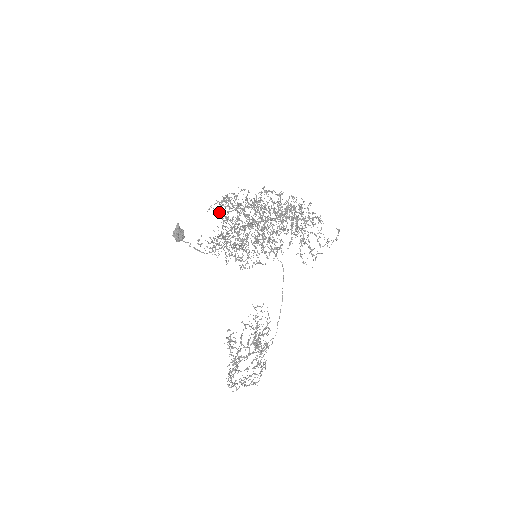
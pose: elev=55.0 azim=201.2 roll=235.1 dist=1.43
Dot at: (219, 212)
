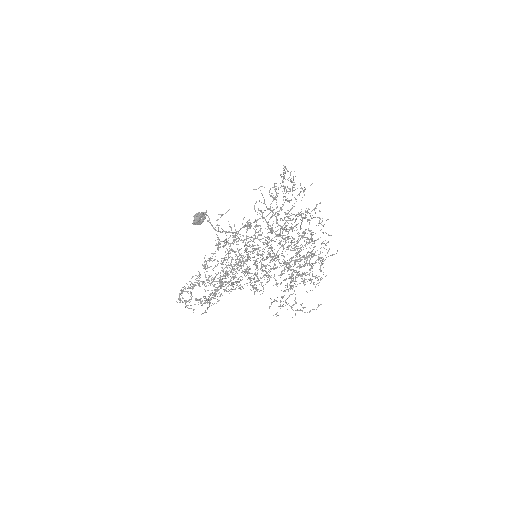
Dot at: occluded
